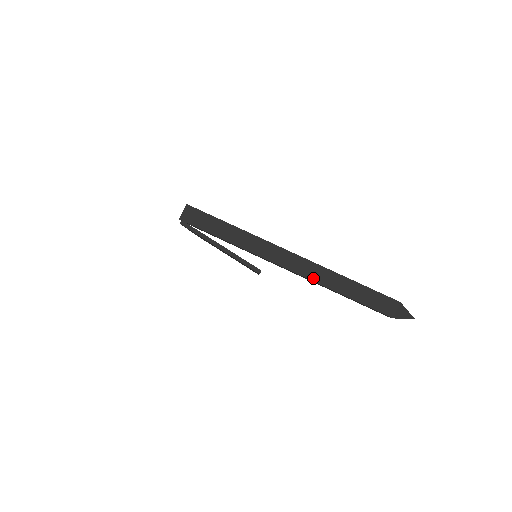
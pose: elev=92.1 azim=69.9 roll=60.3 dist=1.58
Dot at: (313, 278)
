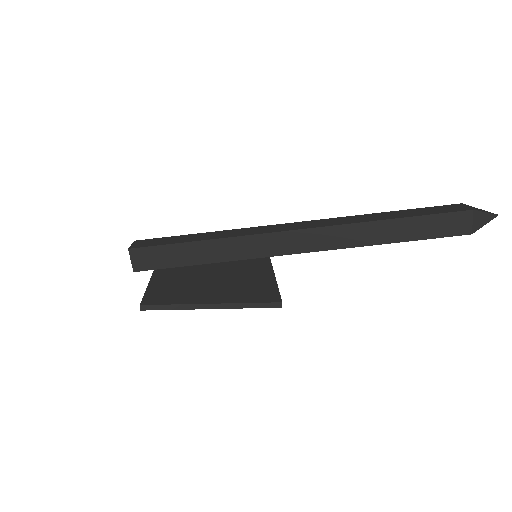
Dot at: (344, 245)
